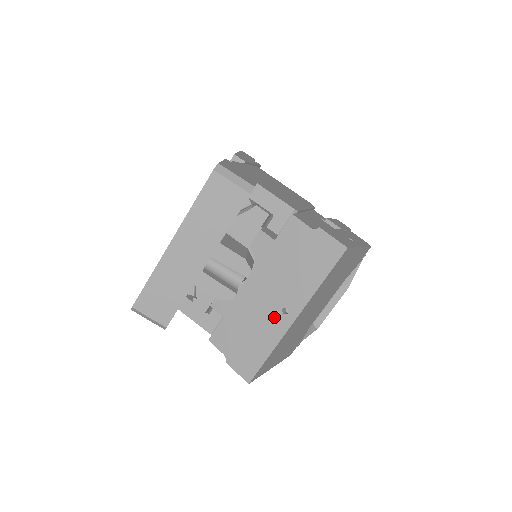
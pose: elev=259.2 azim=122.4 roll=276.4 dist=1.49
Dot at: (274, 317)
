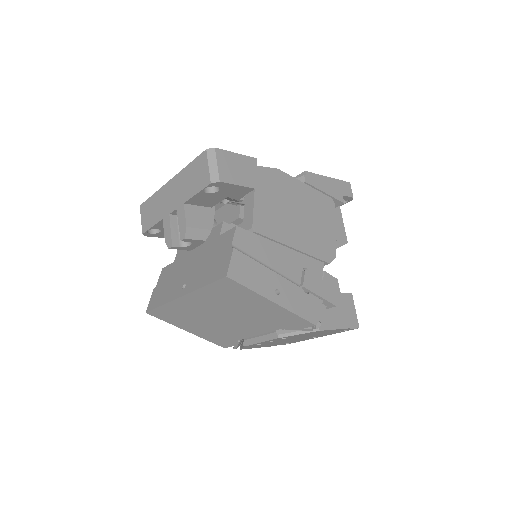
Dot at: (180, 285)
